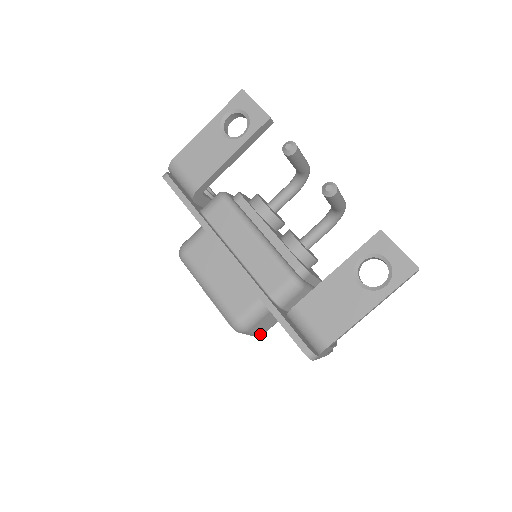
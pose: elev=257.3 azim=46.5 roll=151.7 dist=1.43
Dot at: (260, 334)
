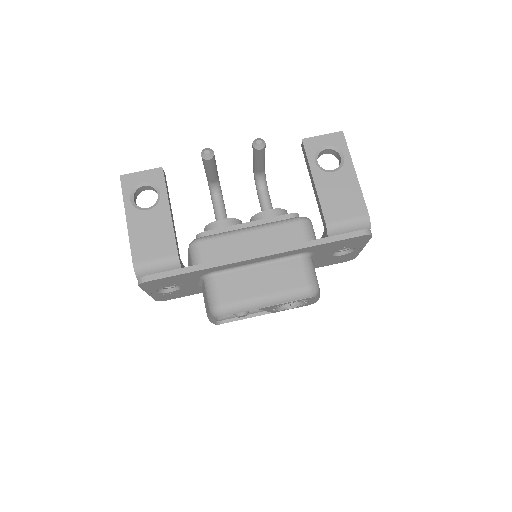
Dot at: occluded
